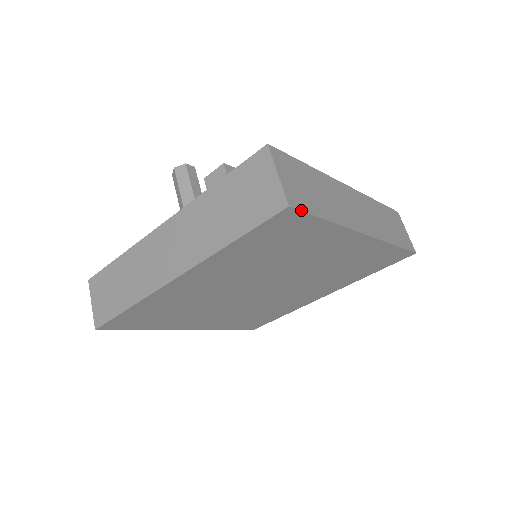
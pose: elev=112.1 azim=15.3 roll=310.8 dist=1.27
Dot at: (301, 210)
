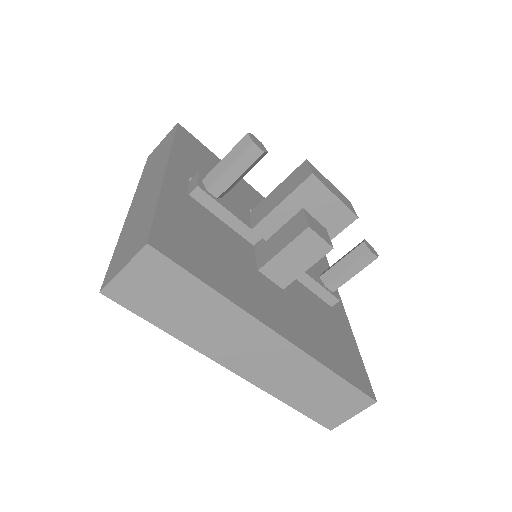
Dot at: (119, 303)
